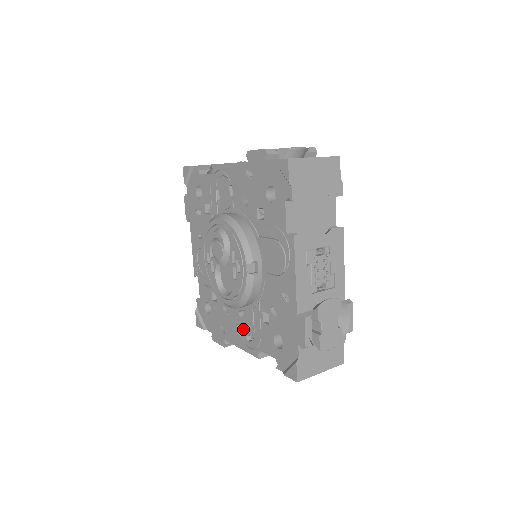
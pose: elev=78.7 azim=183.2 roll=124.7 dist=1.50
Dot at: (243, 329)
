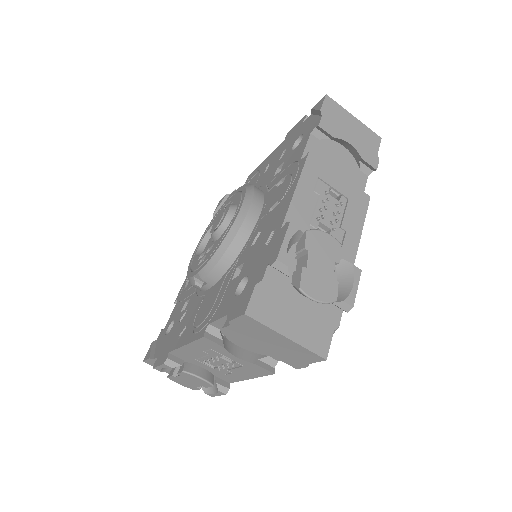
Dot at: occluded
